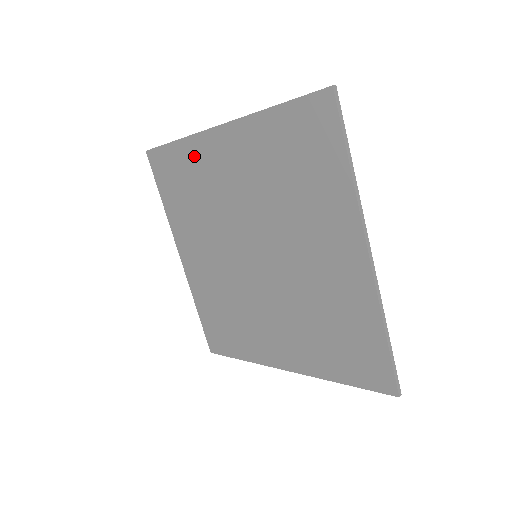
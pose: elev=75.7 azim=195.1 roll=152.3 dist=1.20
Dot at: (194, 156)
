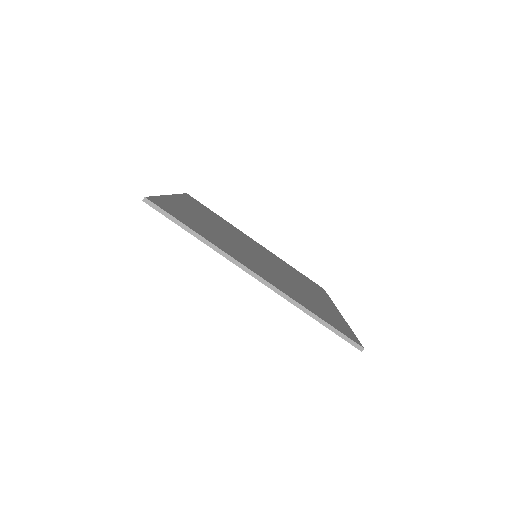
Dot at: occluded
